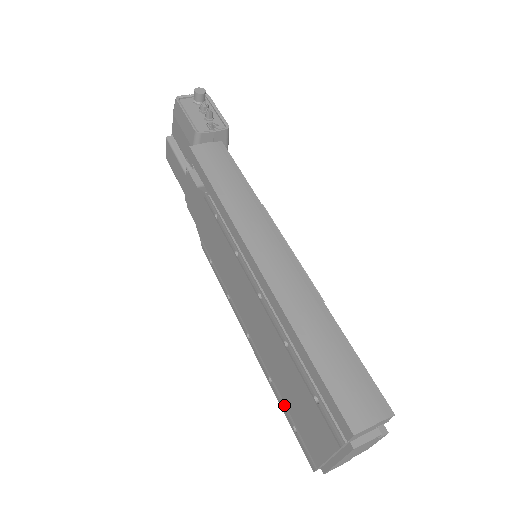
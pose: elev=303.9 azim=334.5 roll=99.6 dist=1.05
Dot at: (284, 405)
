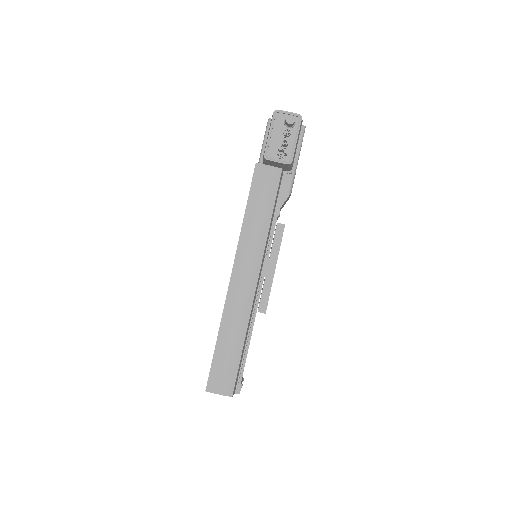
Dot at: occluded
